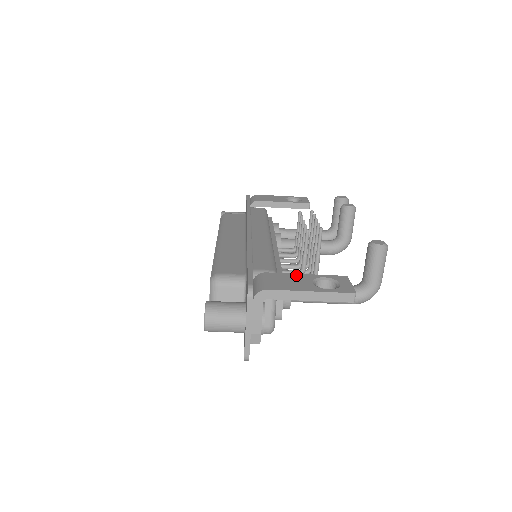
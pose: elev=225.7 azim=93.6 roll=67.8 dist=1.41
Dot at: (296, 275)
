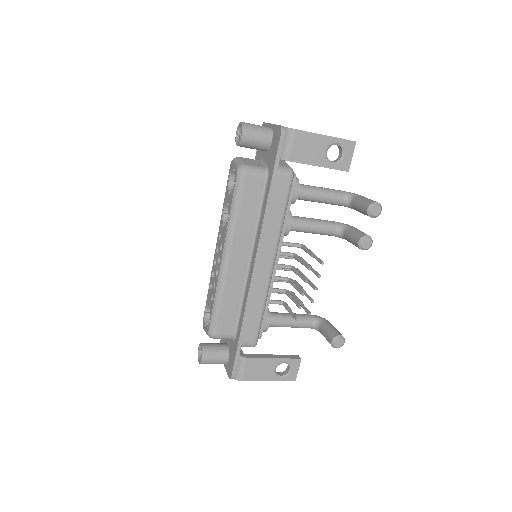
Dot at: (267, 361)
